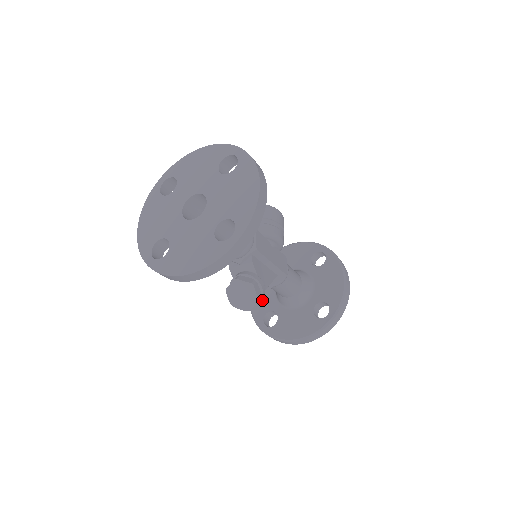
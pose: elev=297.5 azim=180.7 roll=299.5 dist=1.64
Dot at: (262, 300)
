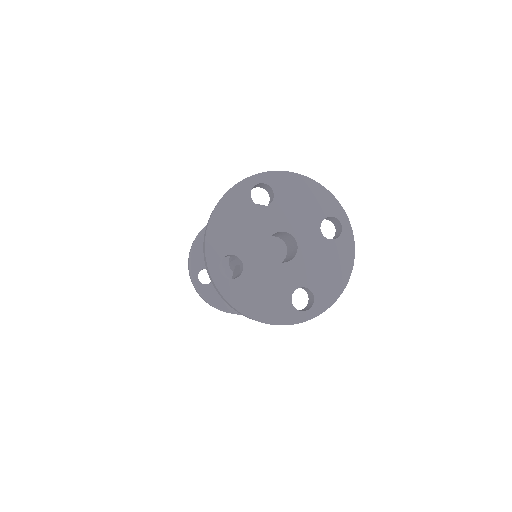
Dot at: occluded
